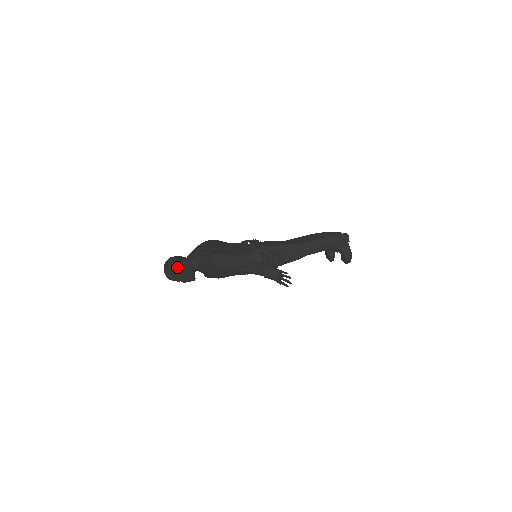
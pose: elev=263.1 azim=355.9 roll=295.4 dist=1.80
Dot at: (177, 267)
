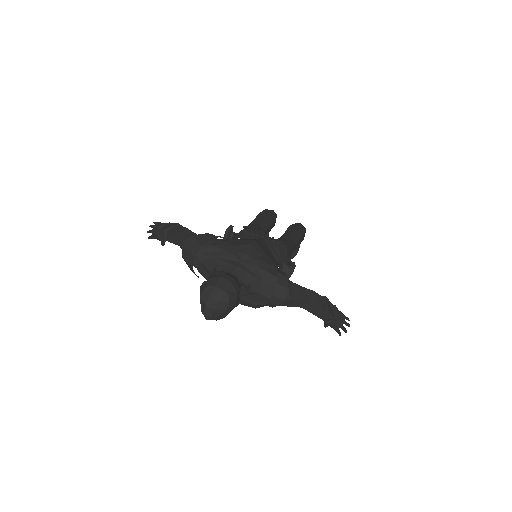
Dot at: (237, 302)
